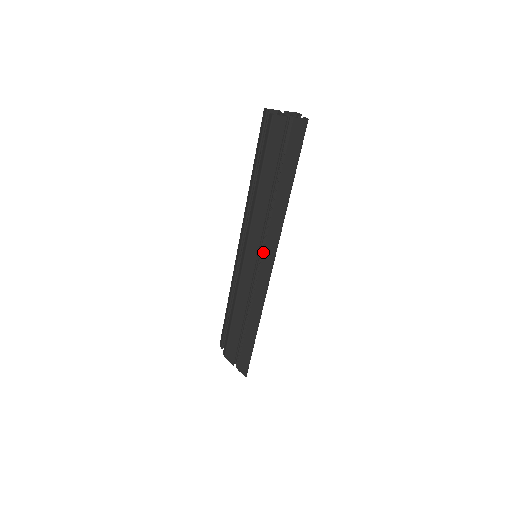
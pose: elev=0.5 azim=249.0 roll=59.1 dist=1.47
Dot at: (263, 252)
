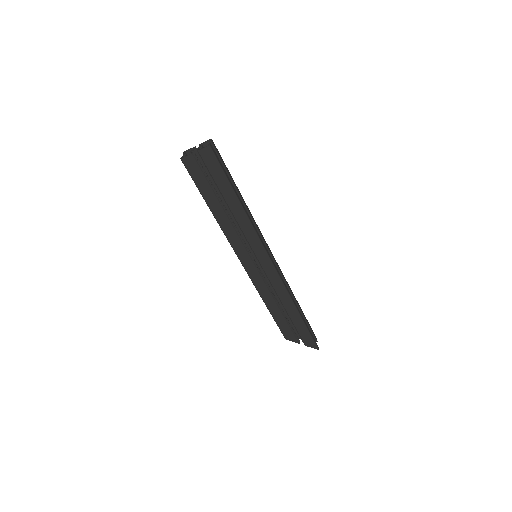
Dot at: (254, 253)
